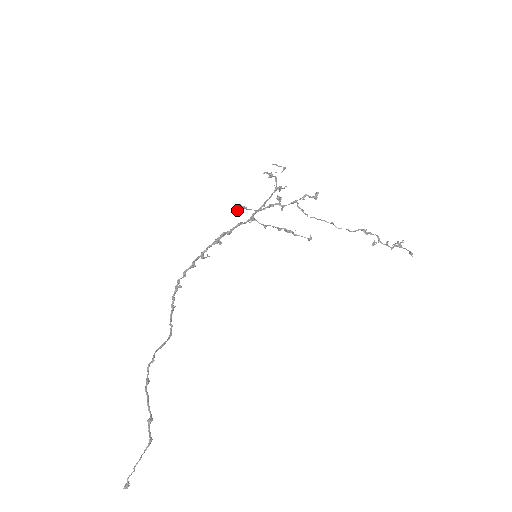
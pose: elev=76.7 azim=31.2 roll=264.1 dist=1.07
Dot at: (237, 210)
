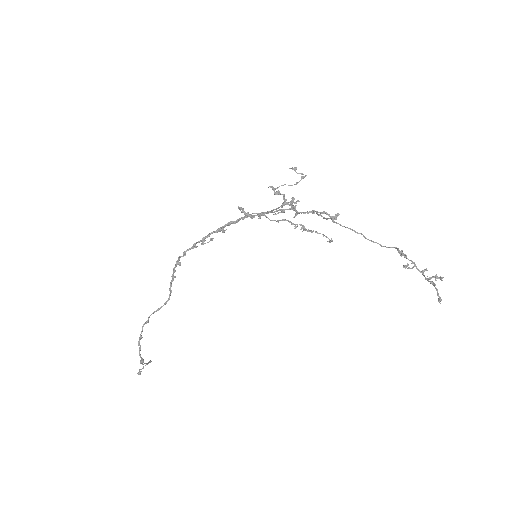
Dot at: (241, 209)
